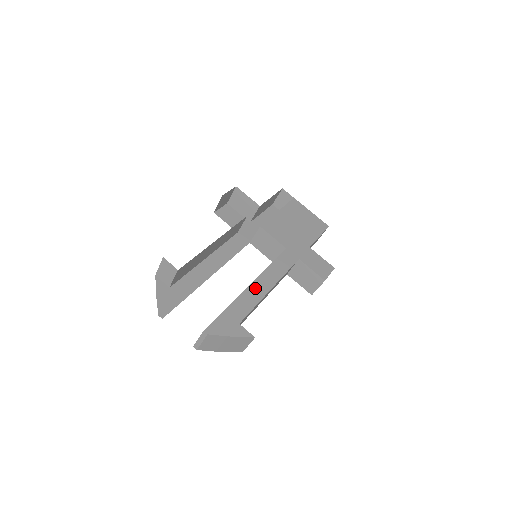
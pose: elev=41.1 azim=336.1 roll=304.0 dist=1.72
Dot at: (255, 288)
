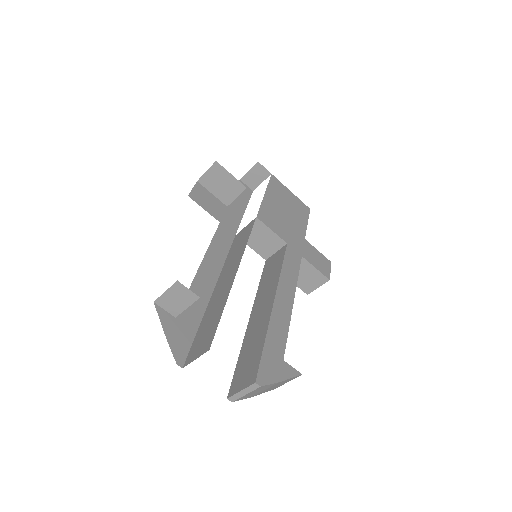
Dot at: (280, 305)
